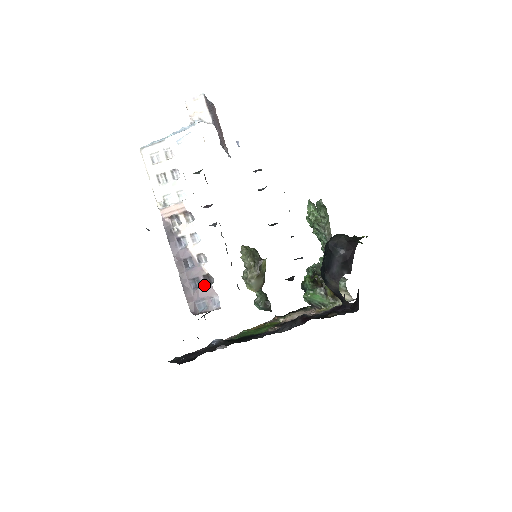
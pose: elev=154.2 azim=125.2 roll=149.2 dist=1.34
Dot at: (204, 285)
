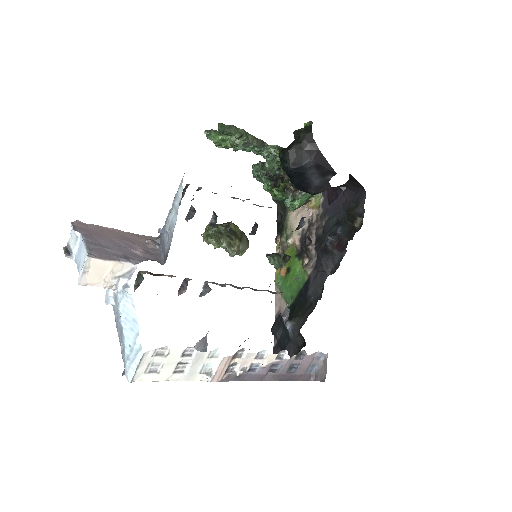
Dot at: (301, 362)
